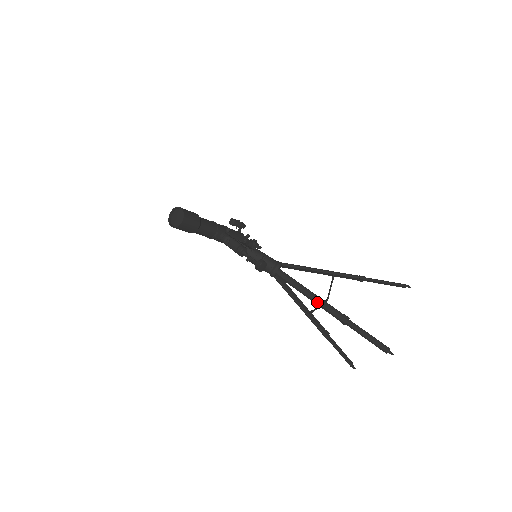
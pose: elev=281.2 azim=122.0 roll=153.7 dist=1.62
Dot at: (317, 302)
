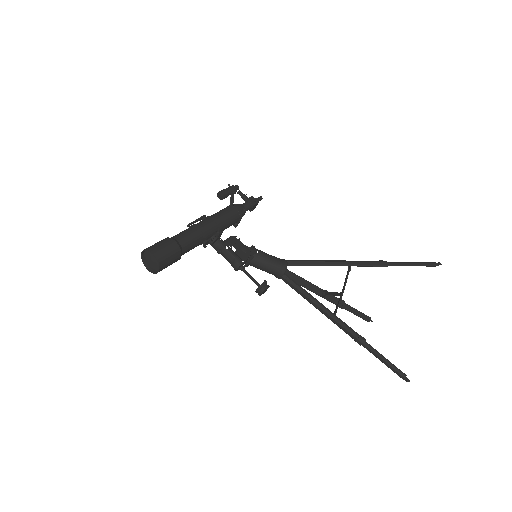
Dot at: (330, 319)
